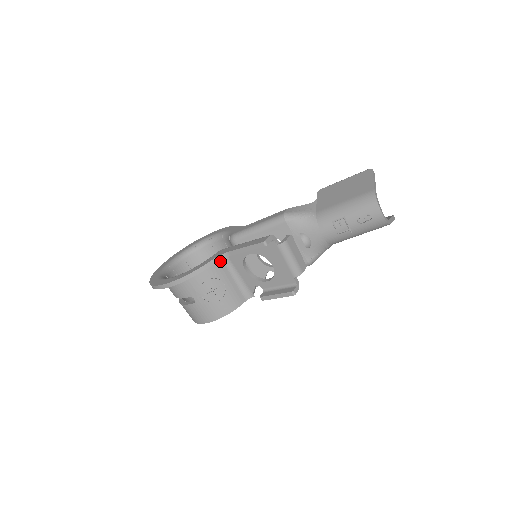
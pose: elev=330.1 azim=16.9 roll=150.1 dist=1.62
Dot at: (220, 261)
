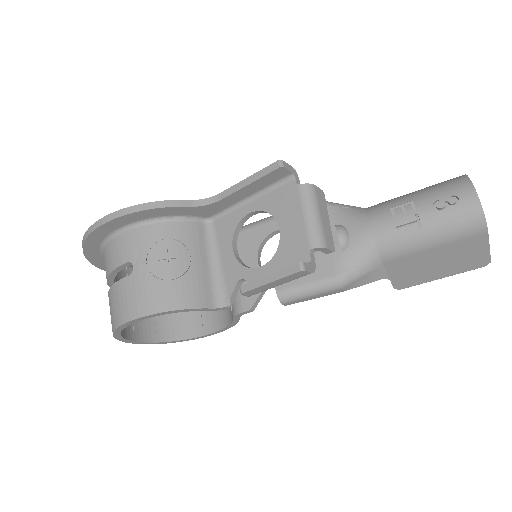
Dot at: (200, 226)
